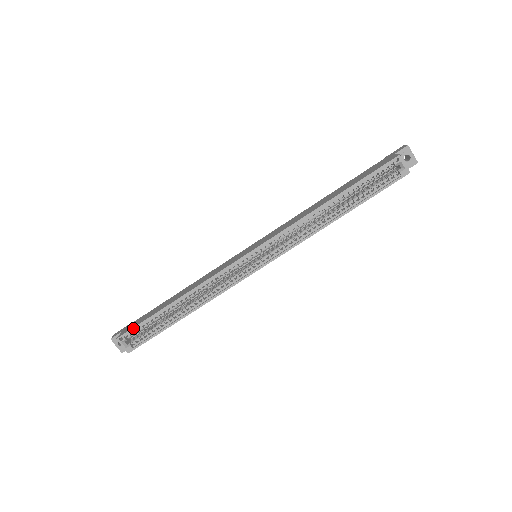
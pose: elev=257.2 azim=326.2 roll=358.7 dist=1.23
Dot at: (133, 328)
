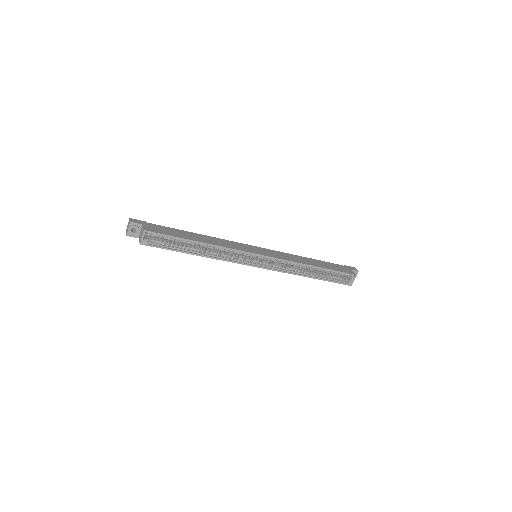
Dot at: (161, 234)
